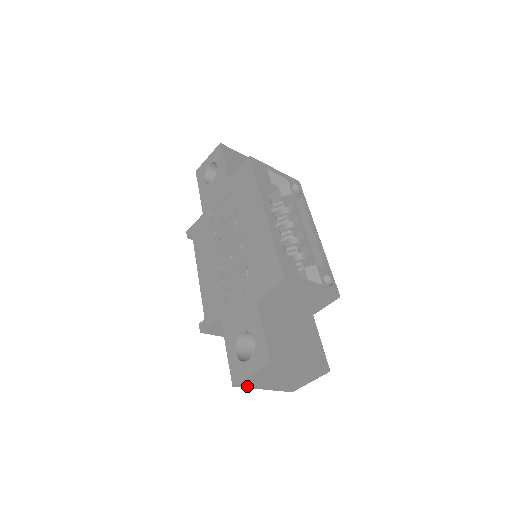
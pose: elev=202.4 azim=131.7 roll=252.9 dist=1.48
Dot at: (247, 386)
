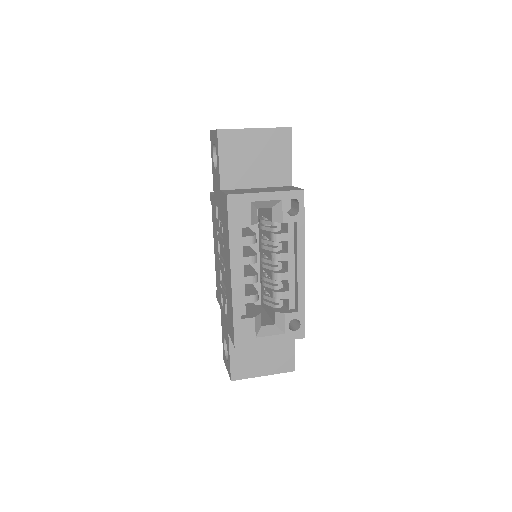
Dot at: occluded
